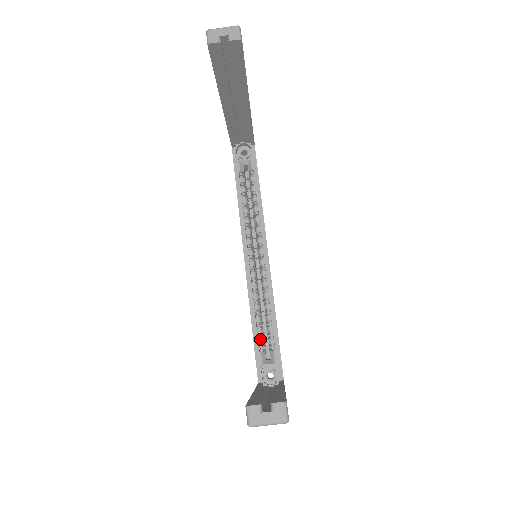
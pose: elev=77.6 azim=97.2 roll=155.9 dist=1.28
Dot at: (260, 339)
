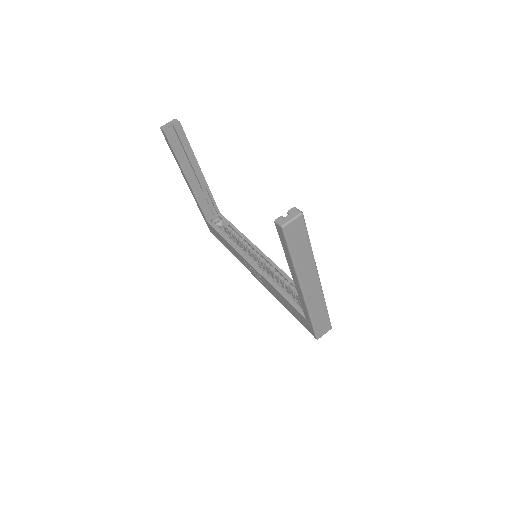
Dot at: (290, 297)
